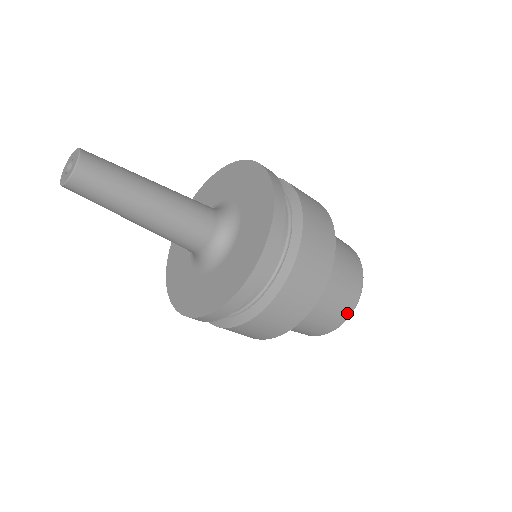
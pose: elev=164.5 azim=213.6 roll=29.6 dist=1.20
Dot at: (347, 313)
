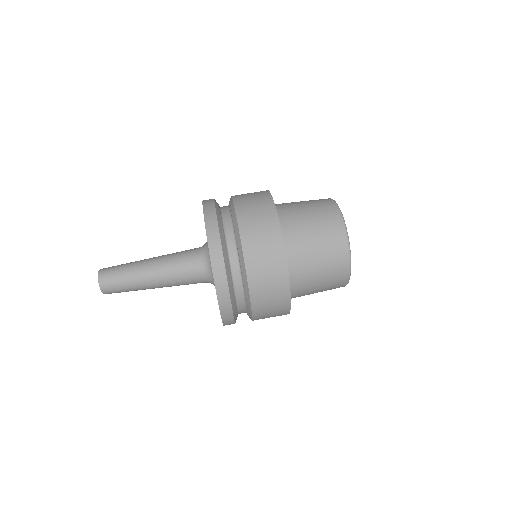
Dot at: (345, 269)
